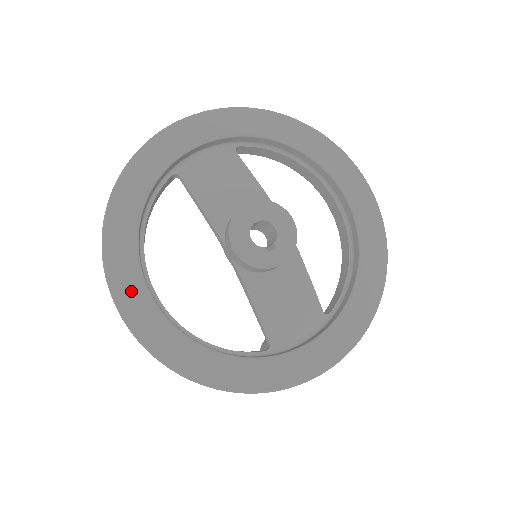
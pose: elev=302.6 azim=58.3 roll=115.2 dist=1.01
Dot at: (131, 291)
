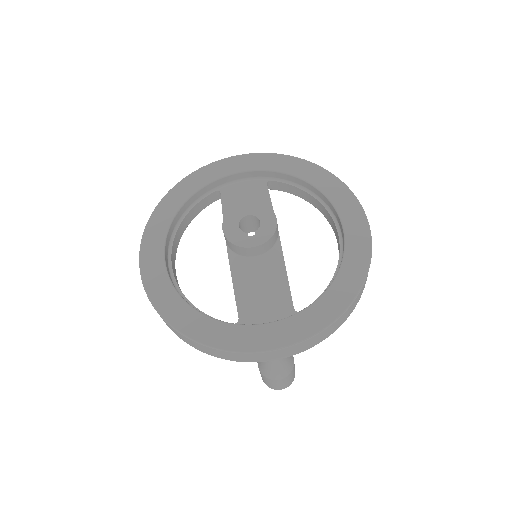
Dot at: (153, 250)
